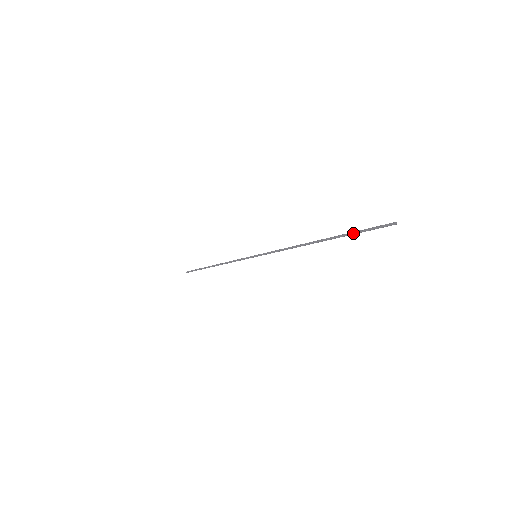
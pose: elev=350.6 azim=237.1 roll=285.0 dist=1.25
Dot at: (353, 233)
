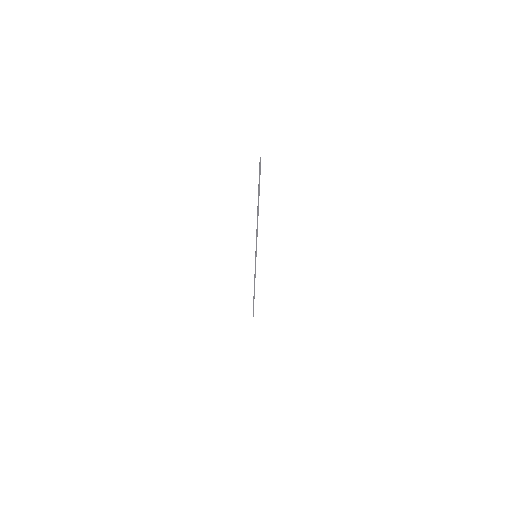
Dot at: (258, 184)
